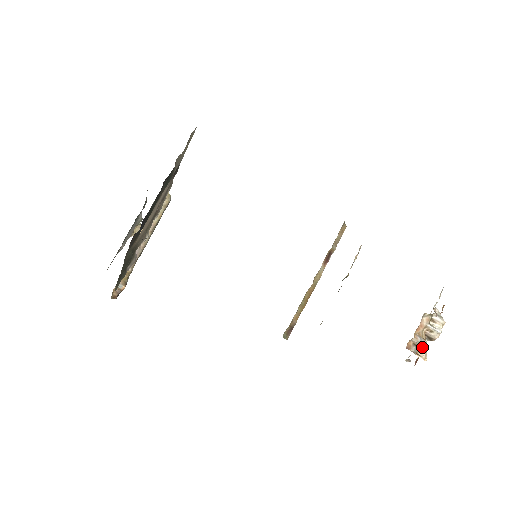
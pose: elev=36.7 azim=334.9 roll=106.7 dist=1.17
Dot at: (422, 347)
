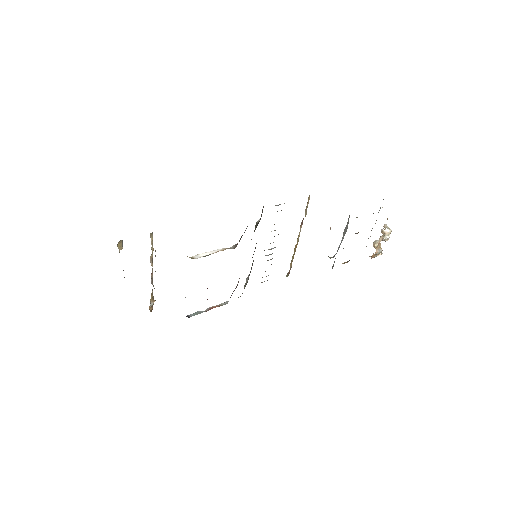
Dot at: occluded
